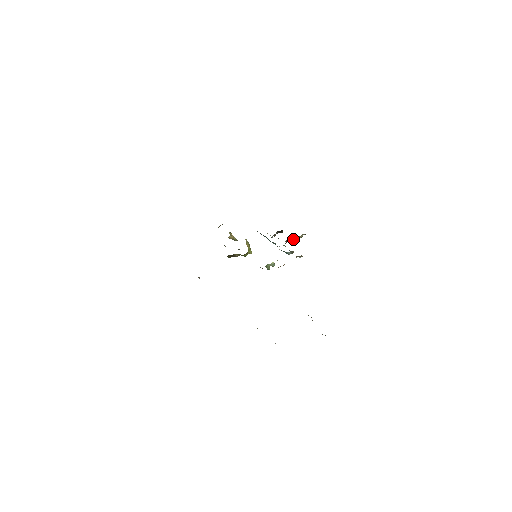
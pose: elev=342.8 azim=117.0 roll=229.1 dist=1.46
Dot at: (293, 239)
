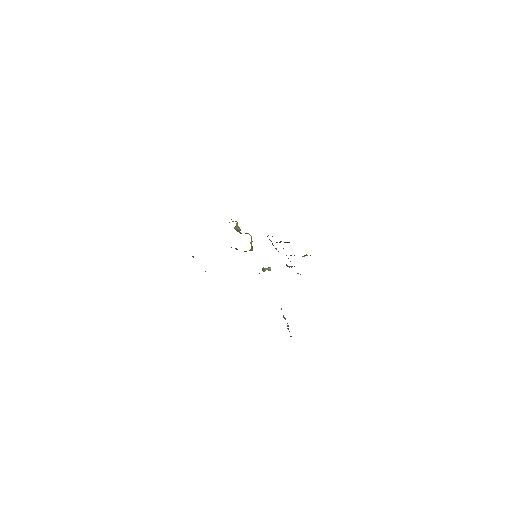
Dot at: occluded
